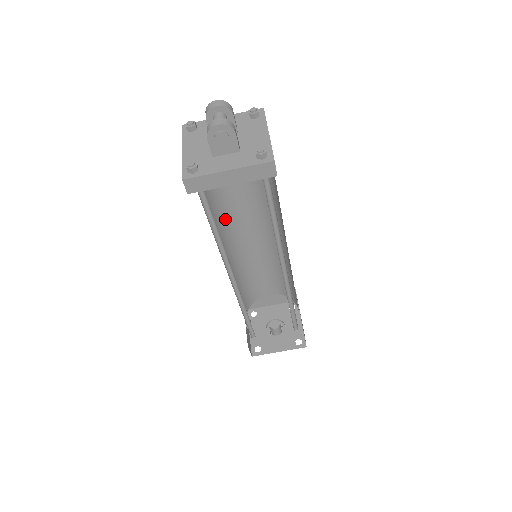
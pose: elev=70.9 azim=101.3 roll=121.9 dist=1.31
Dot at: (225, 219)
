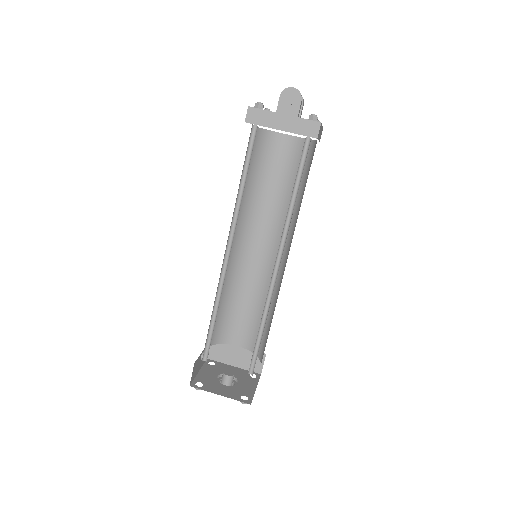
Dot at: (247, 215)
